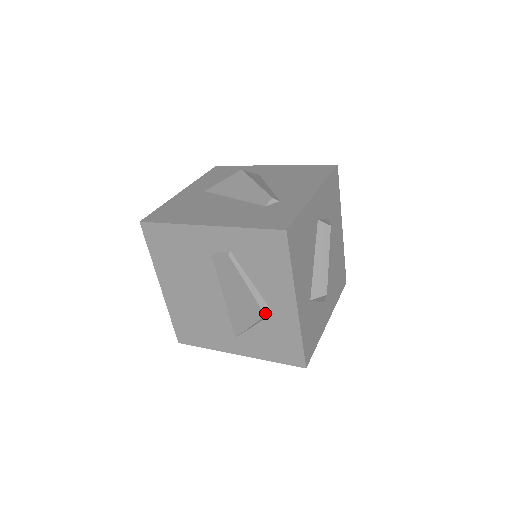
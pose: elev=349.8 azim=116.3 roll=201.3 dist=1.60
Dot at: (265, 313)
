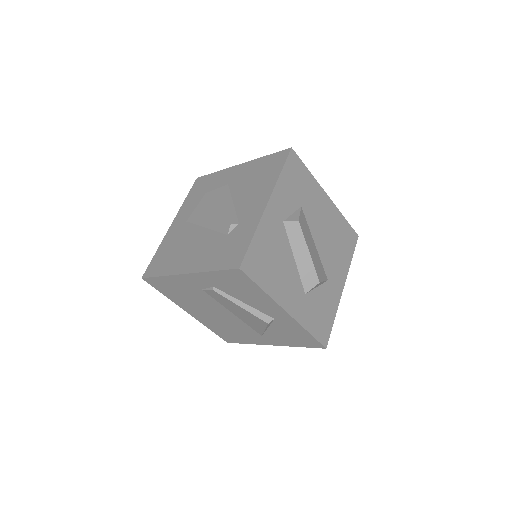
Dot at: (267, 322)
